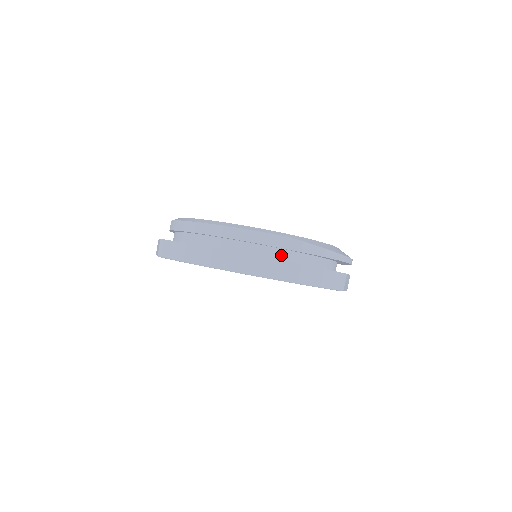
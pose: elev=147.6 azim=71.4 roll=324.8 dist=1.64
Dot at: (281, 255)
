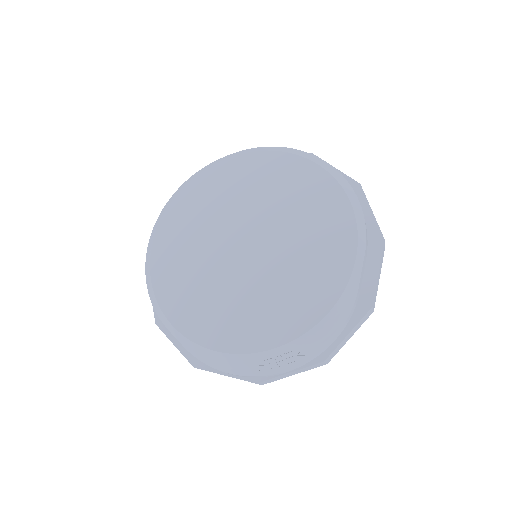
Dot at: occluded
